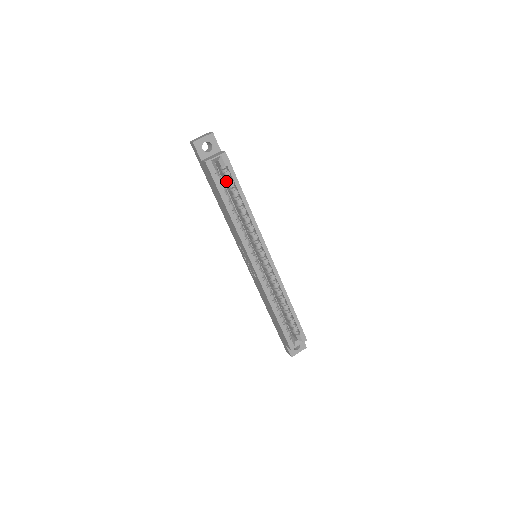
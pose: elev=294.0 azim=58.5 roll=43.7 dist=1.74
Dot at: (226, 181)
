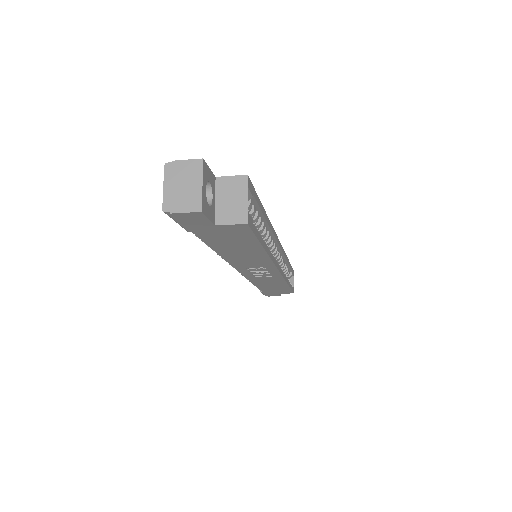
Dot at: occluded
